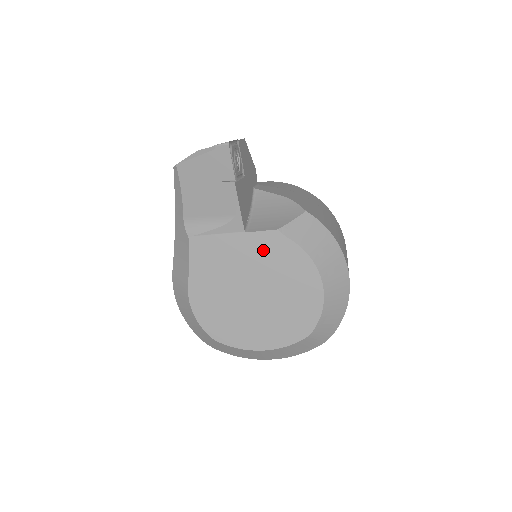
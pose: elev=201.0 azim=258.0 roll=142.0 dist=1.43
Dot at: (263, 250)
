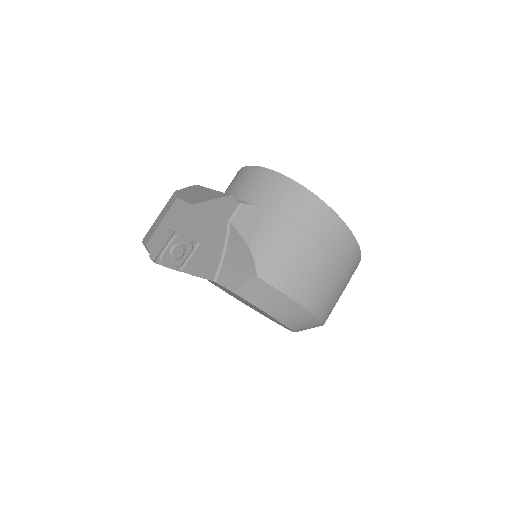
Dot at: (233, 293)
